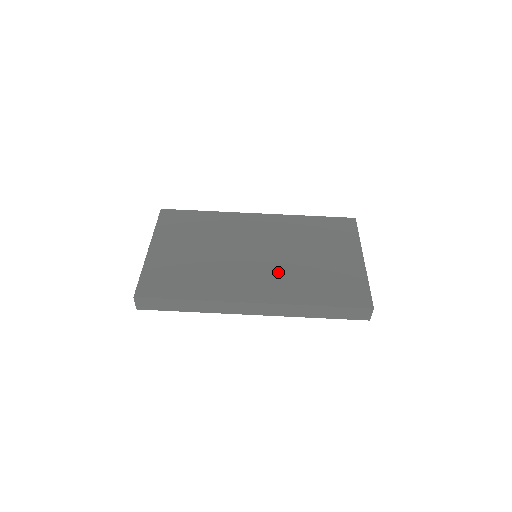
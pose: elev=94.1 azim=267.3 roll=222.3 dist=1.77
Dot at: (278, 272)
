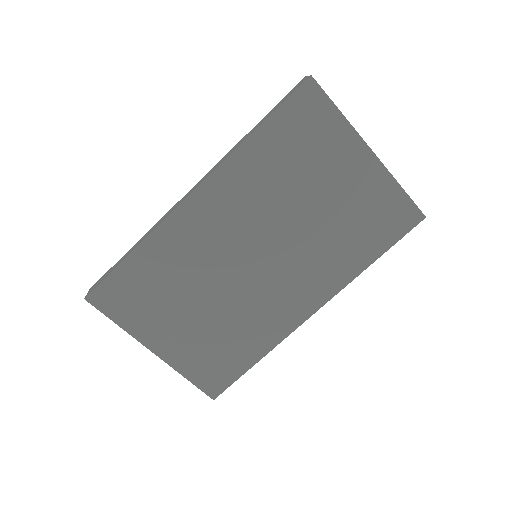
Dot at: (302, 261)
